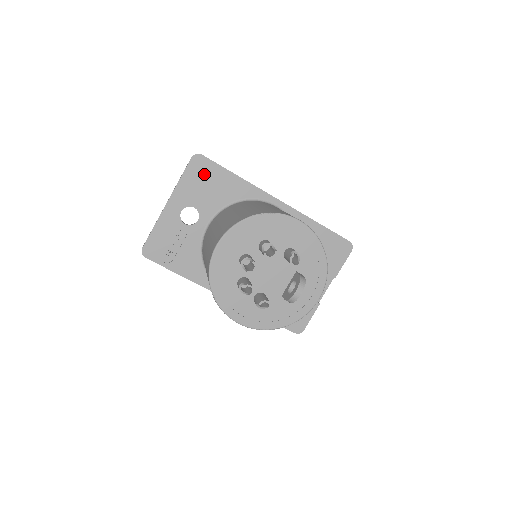
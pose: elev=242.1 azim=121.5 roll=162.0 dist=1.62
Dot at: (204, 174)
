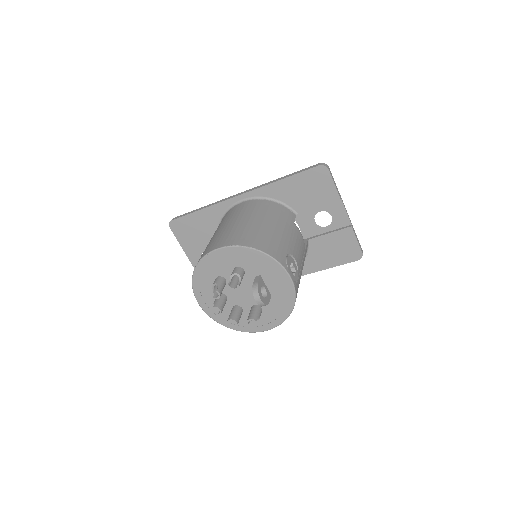
Dot at: (186, 229)
